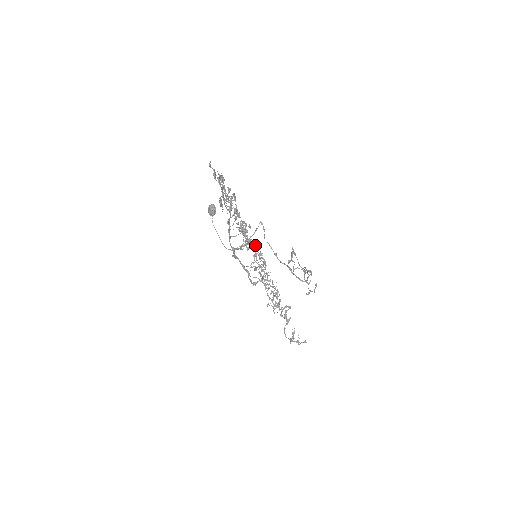
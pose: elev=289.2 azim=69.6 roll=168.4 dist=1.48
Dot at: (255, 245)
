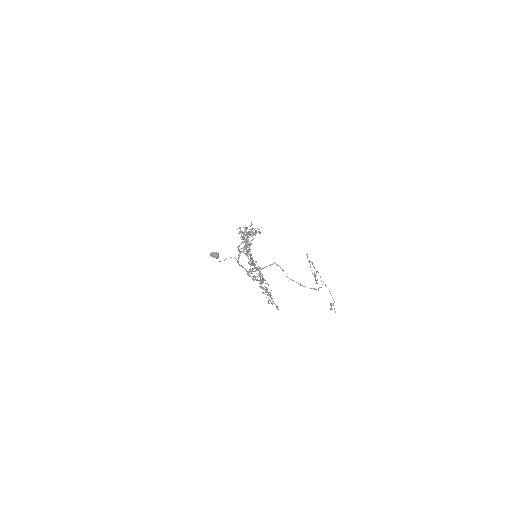
Dot at: (247, 243)
